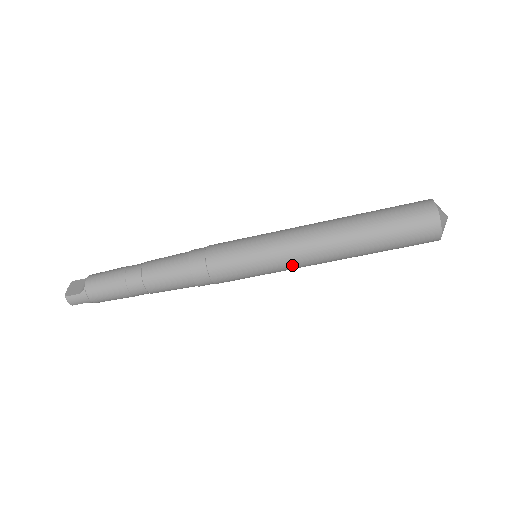
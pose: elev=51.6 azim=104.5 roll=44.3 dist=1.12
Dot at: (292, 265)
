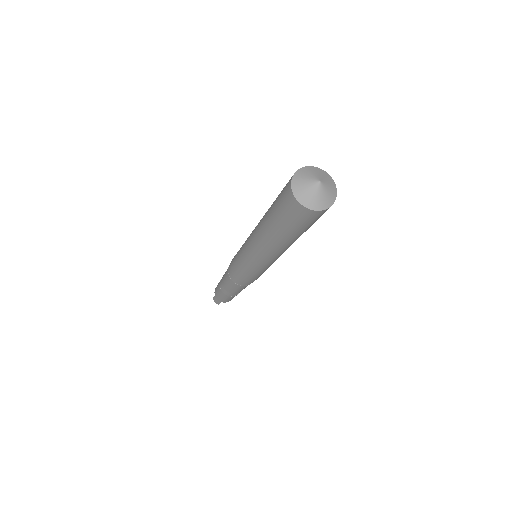
Dot at: (256, 260)
